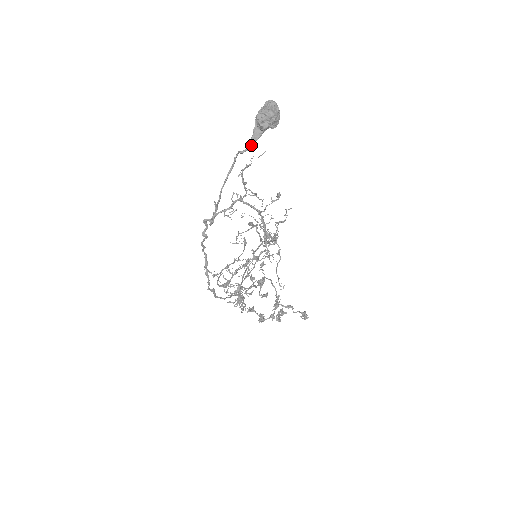
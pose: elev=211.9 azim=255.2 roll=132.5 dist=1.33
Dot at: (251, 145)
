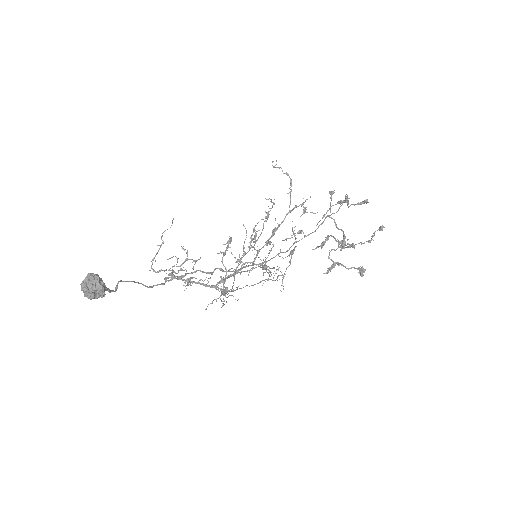
Dot at: (113, 291)
